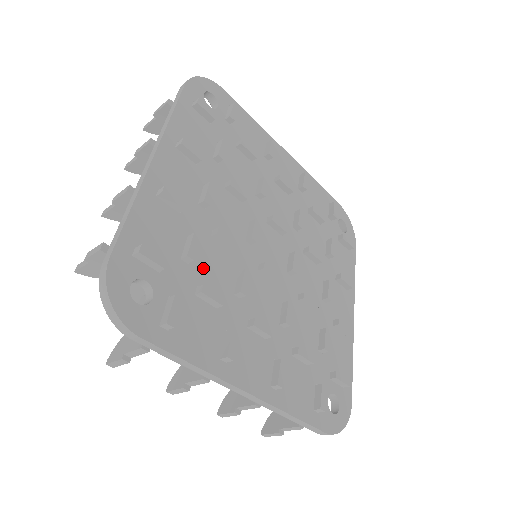
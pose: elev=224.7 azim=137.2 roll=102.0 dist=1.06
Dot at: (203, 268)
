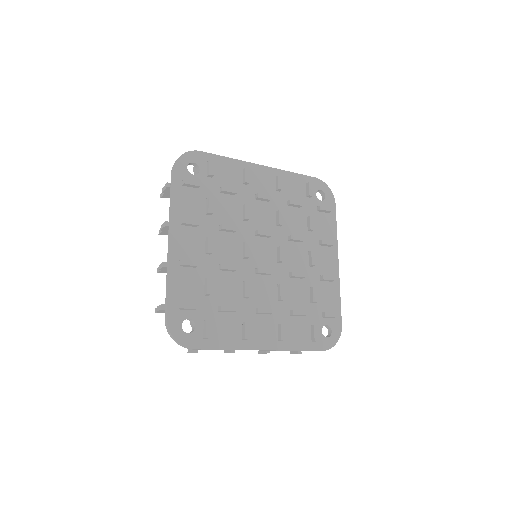
Dot at: (219, 293)
